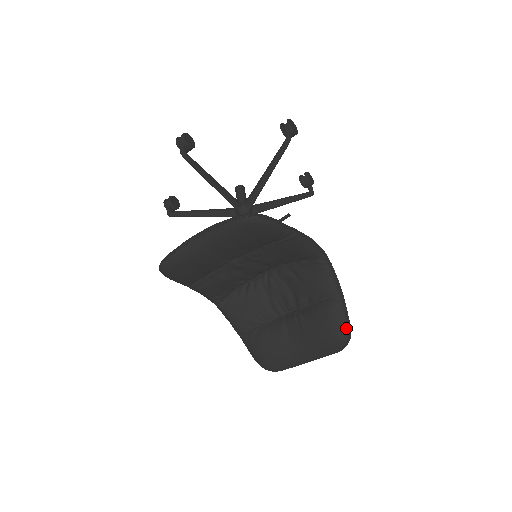
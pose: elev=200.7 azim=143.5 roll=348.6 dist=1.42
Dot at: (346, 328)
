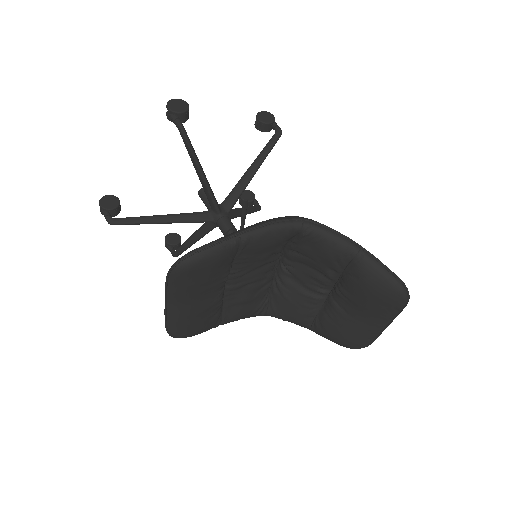
Dot at: (391, 281)
